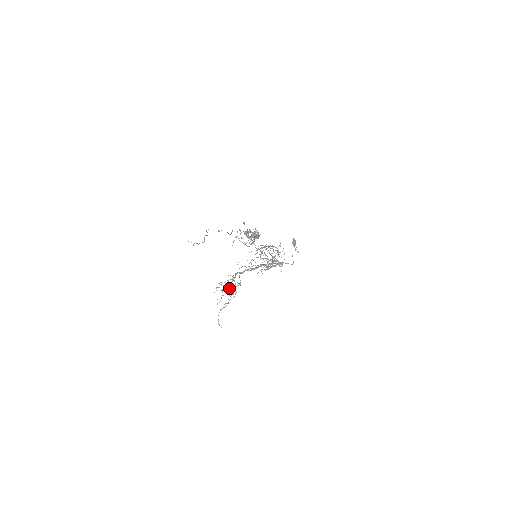
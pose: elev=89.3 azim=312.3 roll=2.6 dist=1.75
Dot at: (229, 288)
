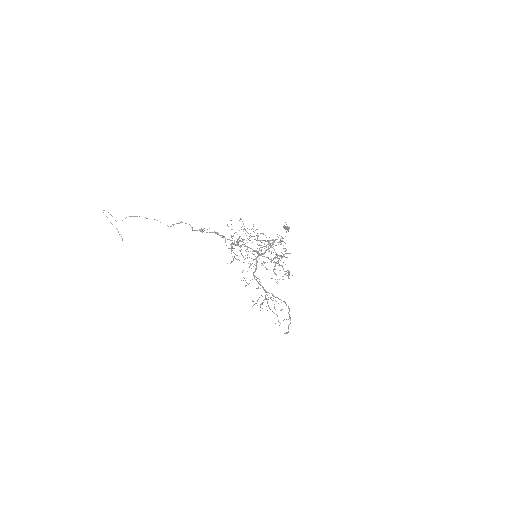
Dot at: occluded
